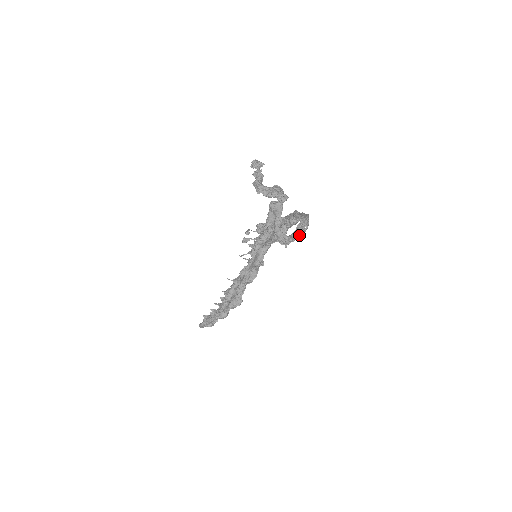
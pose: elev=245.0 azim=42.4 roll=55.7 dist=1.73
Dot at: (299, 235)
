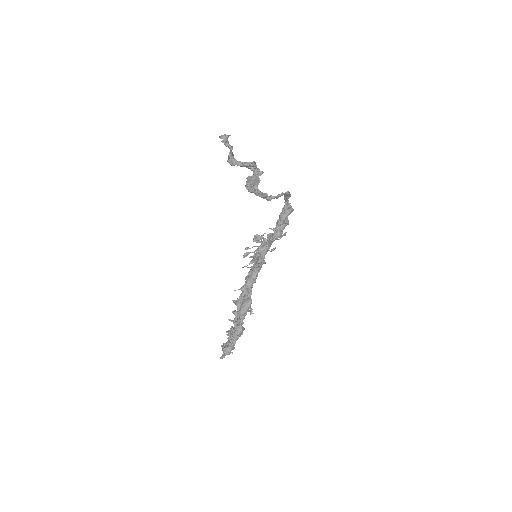
Dot at: (280, 195)
